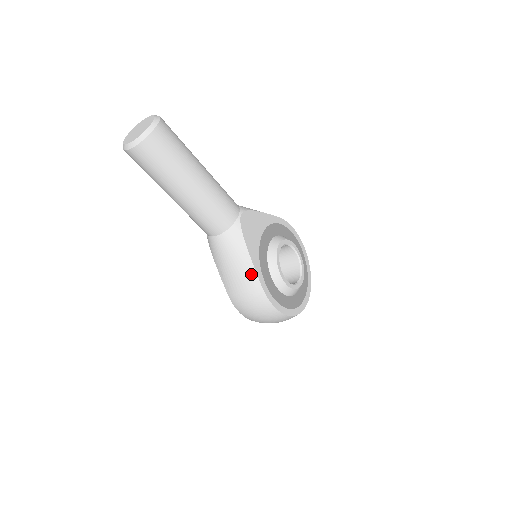
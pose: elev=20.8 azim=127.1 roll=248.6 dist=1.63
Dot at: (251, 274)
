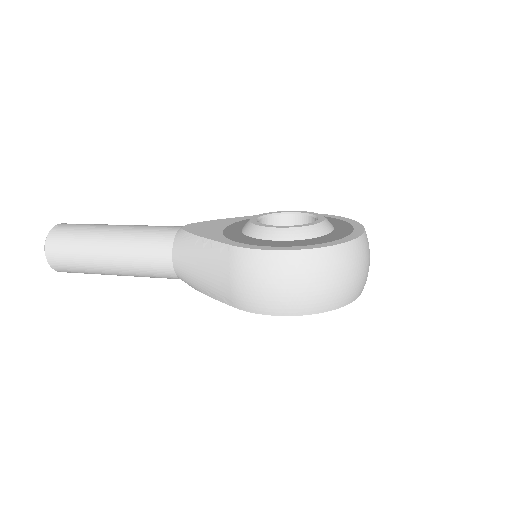
Dot at: (214, 249)
